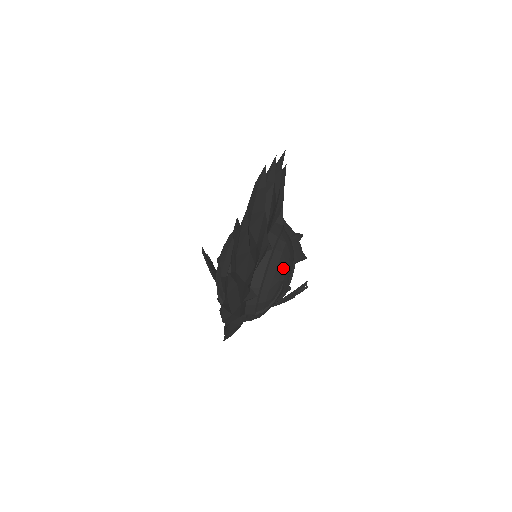
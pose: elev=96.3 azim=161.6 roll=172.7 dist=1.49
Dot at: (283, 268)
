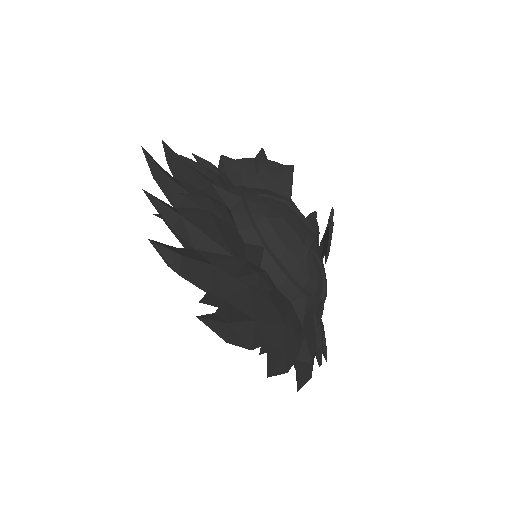
Dot at: (294, 242)
